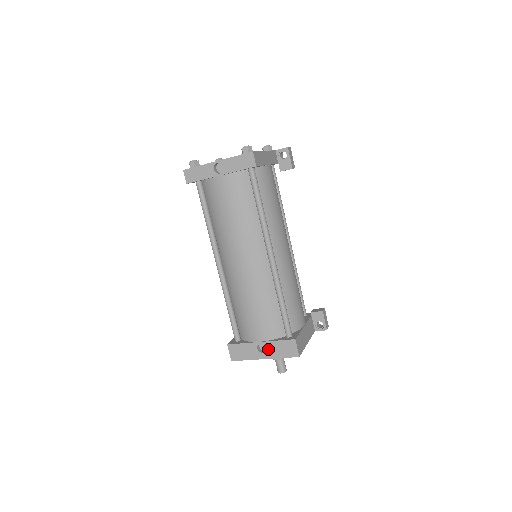
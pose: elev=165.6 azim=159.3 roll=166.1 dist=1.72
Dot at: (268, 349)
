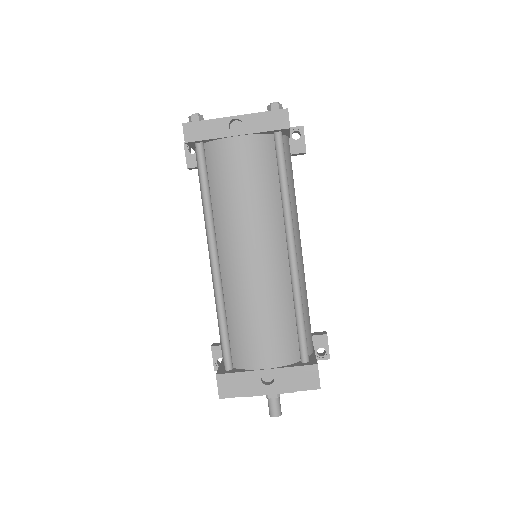
Dot at: (277, 379)
